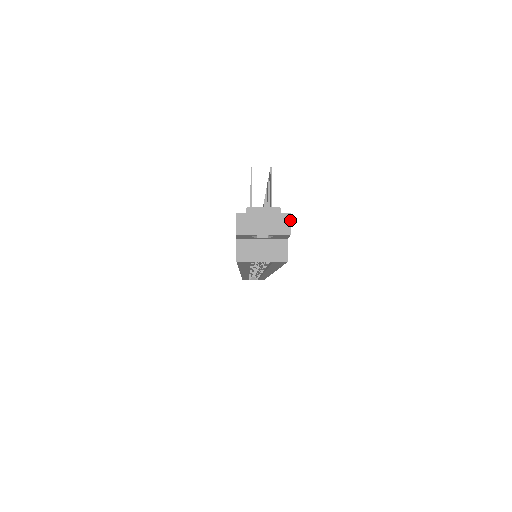
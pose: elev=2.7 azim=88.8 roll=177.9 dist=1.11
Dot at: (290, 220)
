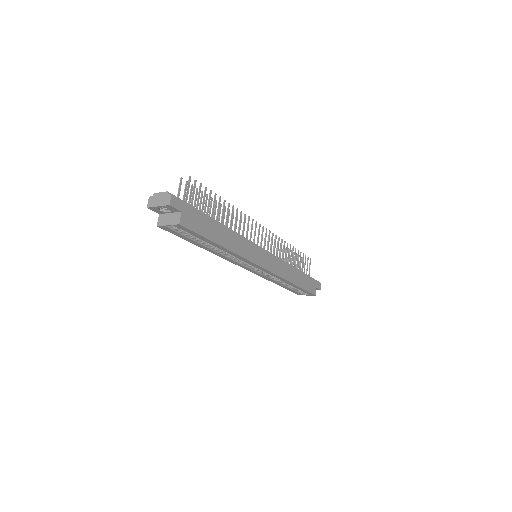
Dot at: (171, 197)
